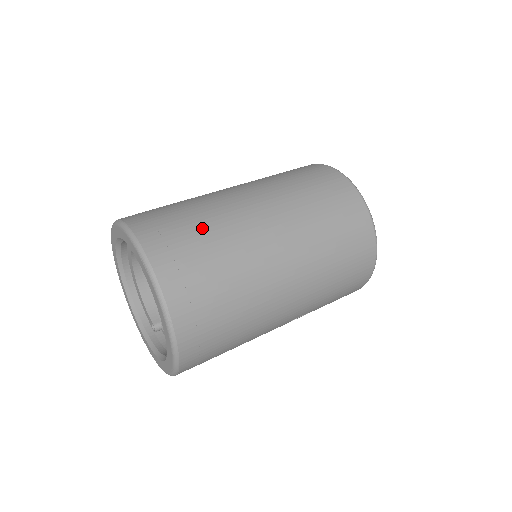
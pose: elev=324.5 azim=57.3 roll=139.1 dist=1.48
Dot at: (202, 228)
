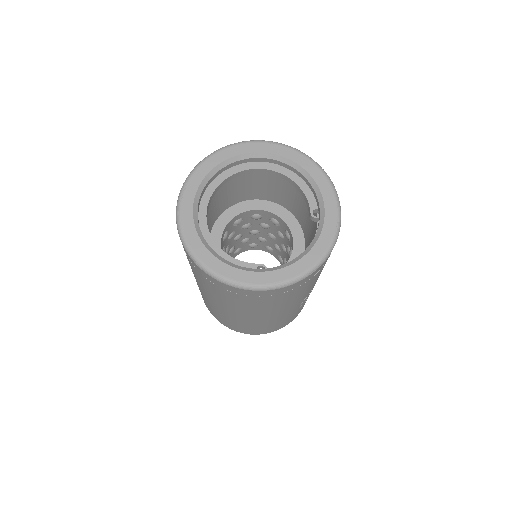
Dot at: occluded
